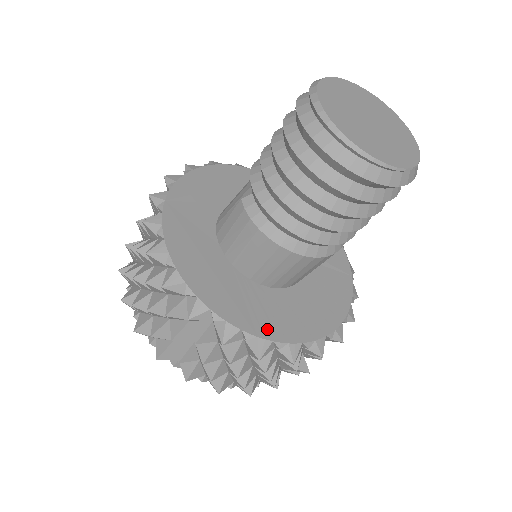
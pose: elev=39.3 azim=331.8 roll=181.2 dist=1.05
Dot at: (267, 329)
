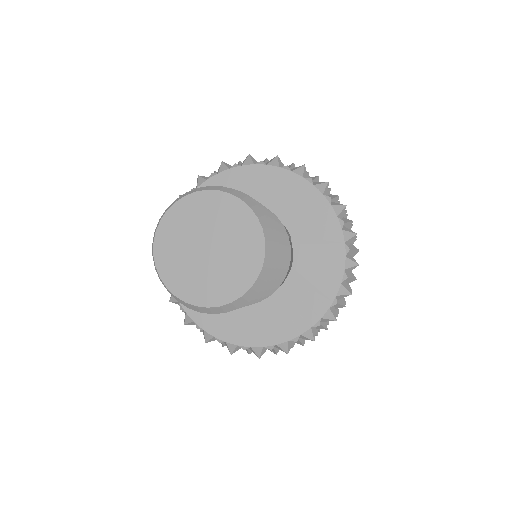
Dot at: (214, 327)
